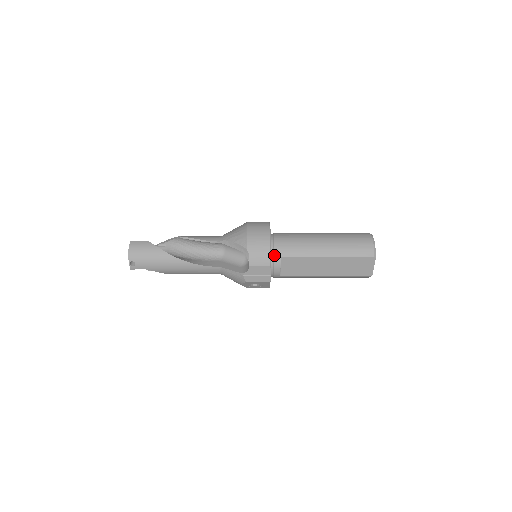
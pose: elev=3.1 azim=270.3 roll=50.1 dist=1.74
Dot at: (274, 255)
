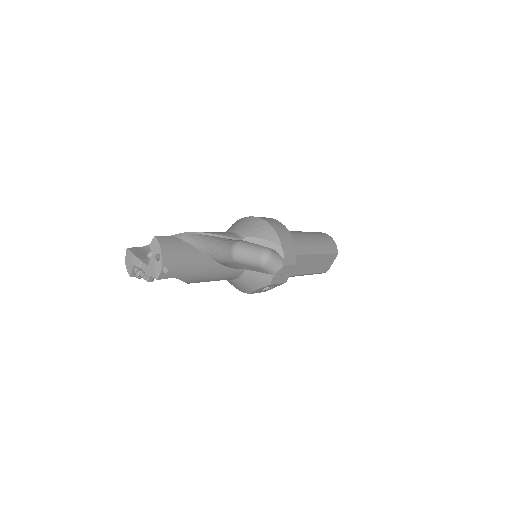
Dot at: occluded
